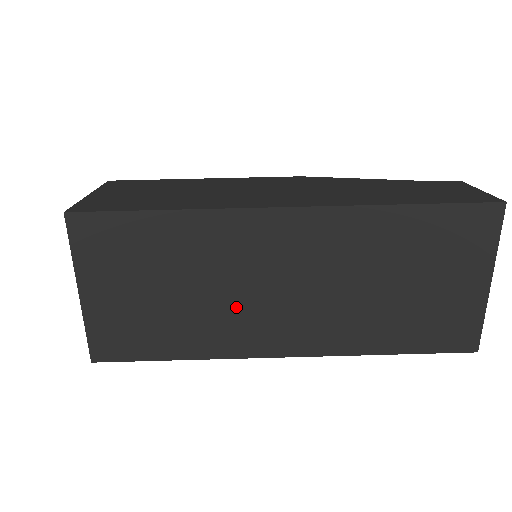
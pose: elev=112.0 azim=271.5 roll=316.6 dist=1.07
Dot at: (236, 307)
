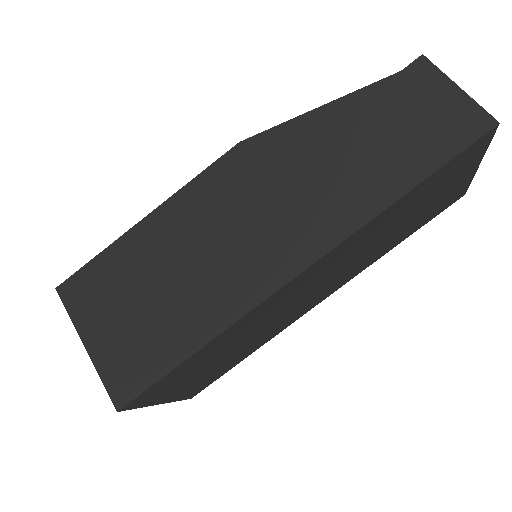
Dot at: (280, 320)
